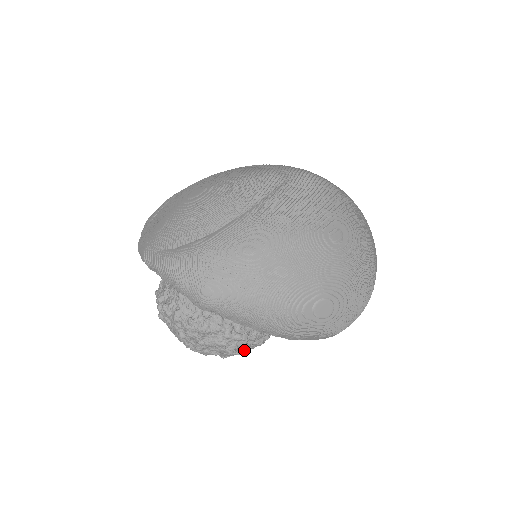
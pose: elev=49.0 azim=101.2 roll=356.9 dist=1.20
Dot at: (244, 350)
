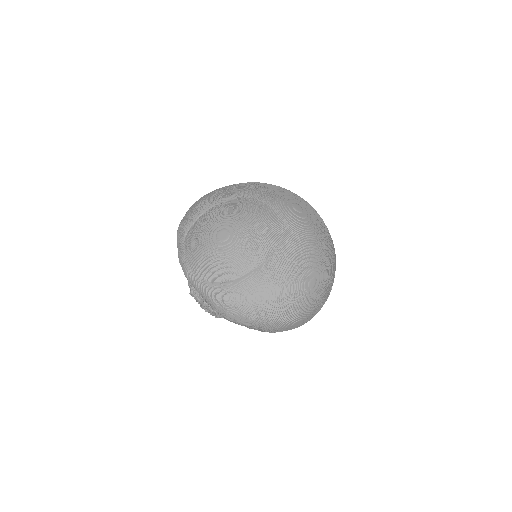
Dot at: occluded
